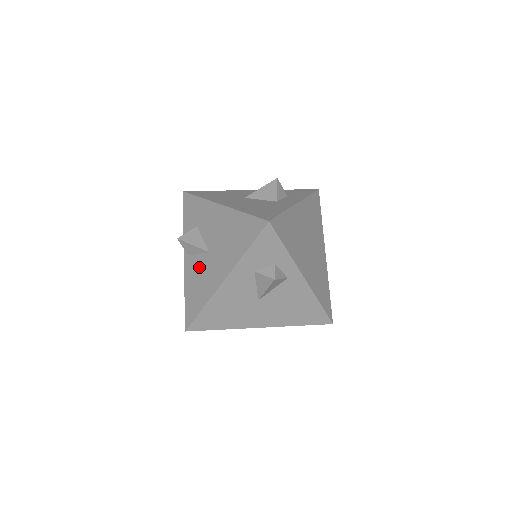
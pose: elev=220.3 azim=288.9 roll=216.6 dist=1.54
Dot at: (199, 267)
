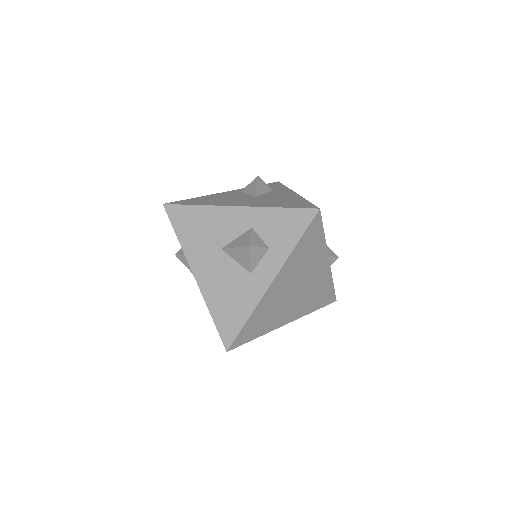
Dot at: occluded
